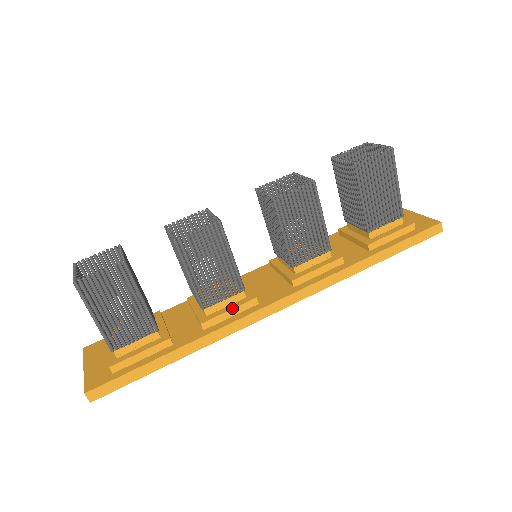
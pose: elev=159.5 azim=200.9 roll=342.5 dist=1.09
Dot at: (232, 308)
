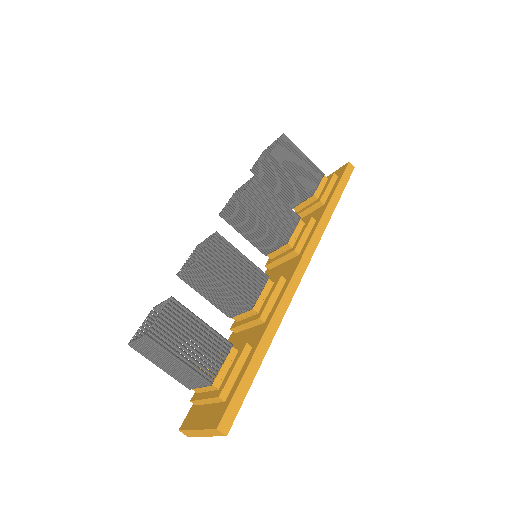
Dot at: (271, 293)
